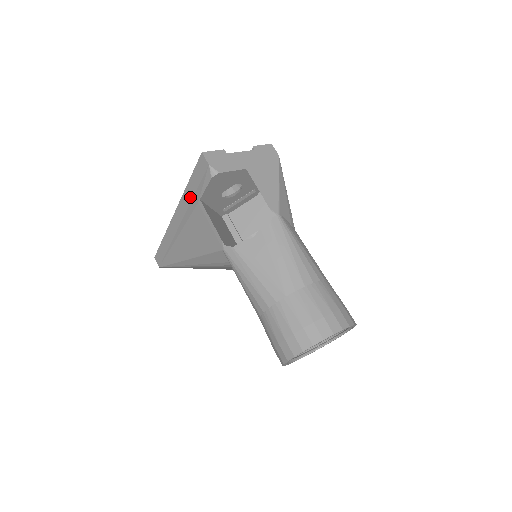
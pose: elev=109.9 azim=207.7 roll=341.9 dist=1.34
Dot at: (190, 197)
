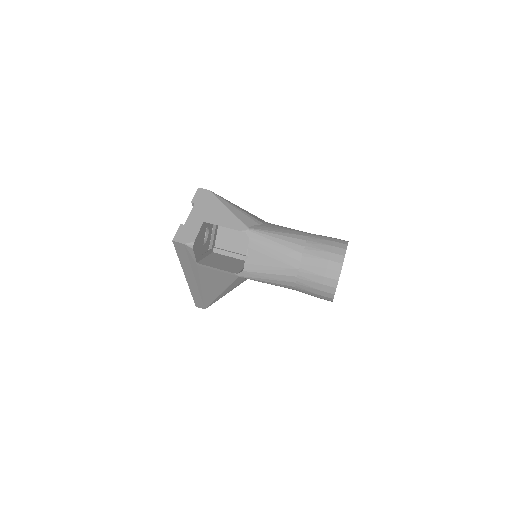
Dot at: (188, 265)
